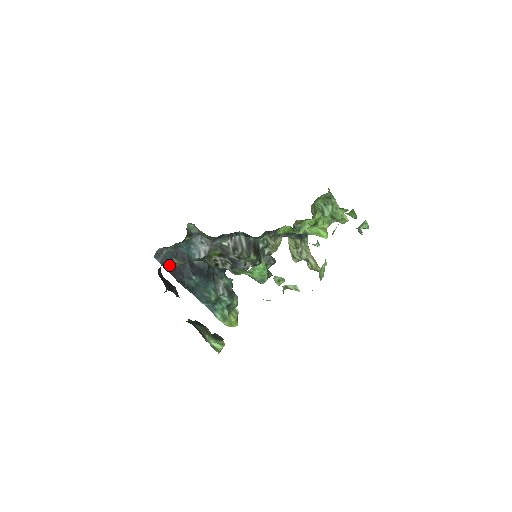
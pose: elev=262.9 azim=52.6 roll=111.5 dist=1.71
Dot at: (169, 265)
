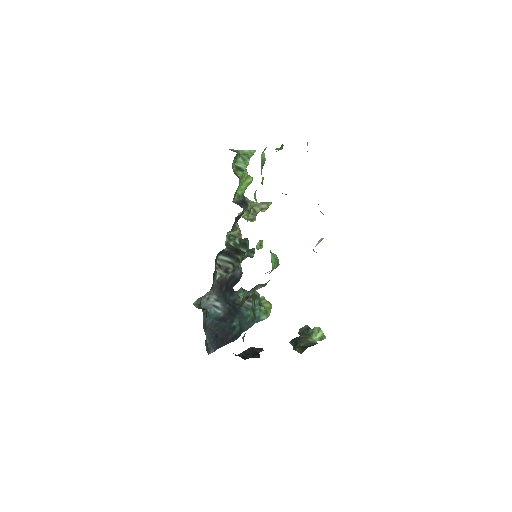
Dot at: occluded
